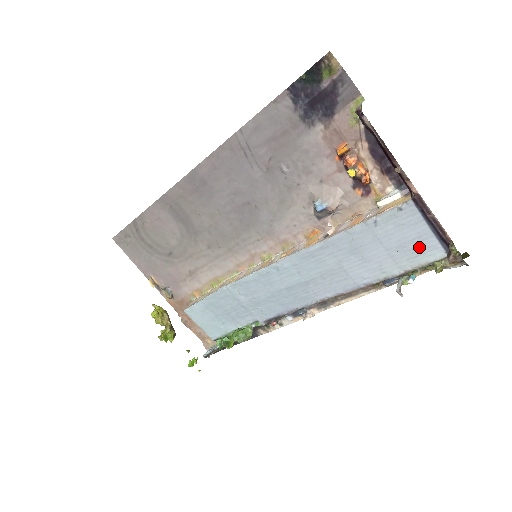
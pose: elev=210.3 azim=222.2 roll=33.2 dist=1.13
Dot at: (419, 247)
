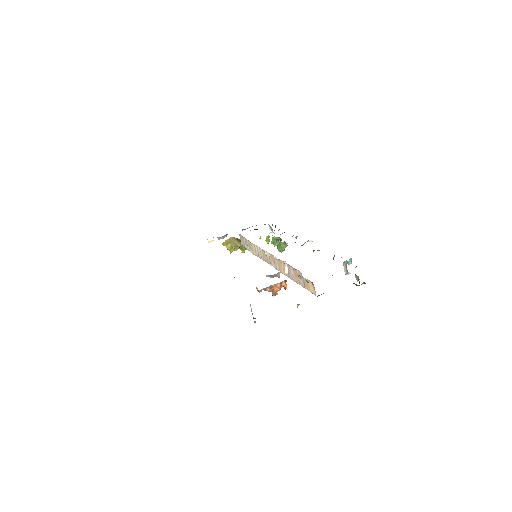
Dot at: occluded
